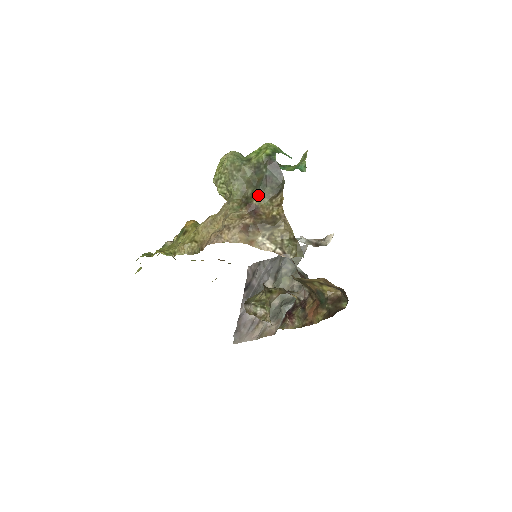
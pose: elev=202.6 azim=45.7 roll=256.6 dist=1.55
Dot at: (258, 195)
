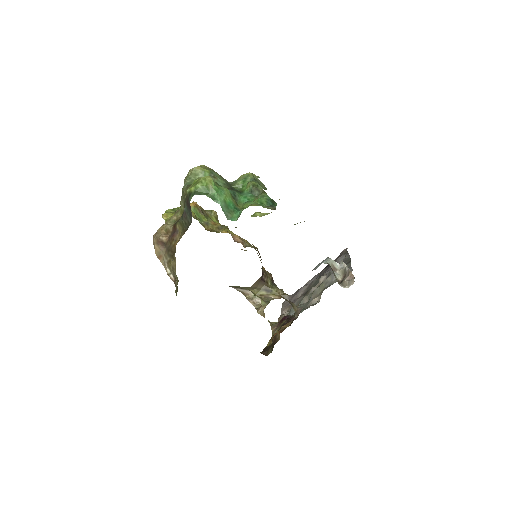
Dot at: (179, 222)
